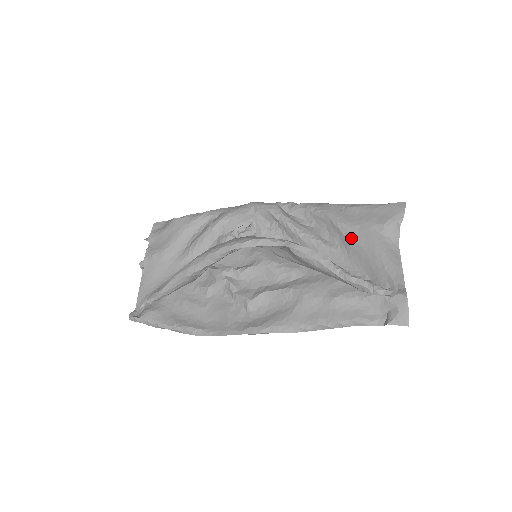
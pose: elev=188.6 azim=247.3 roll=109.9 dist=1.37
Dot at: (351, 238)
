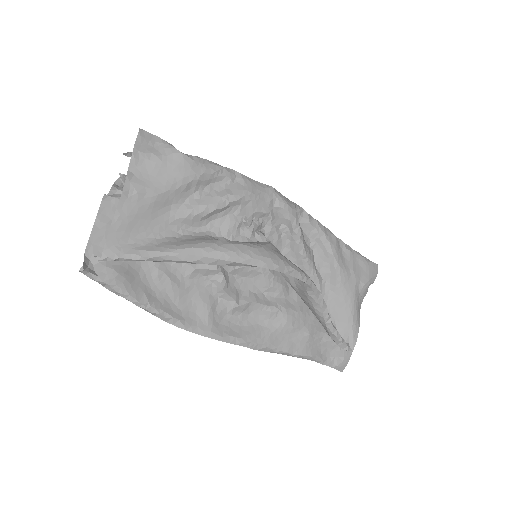
Dot at: (341, 285)
